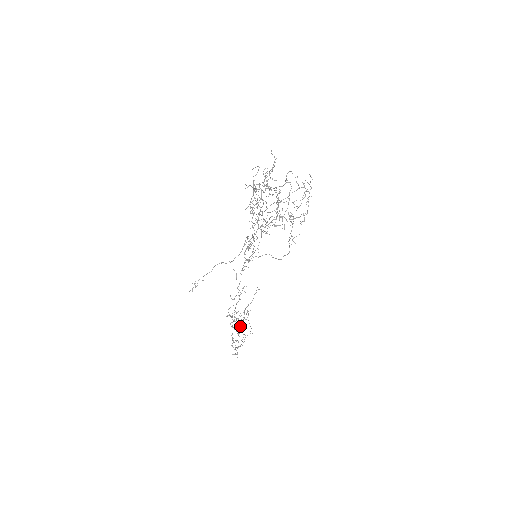
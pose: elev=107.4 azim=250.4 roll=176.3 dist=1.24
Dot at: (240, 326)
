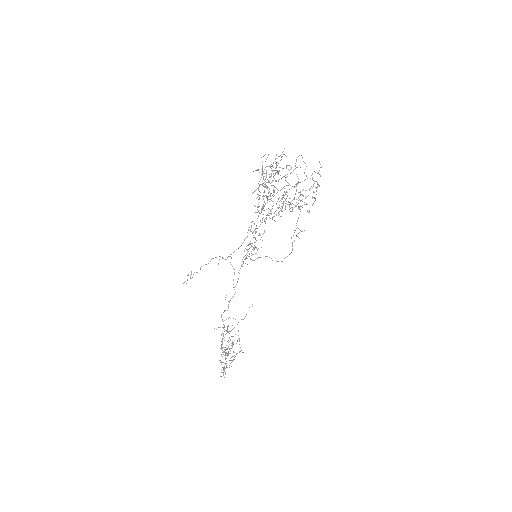
Dot at: occluded
